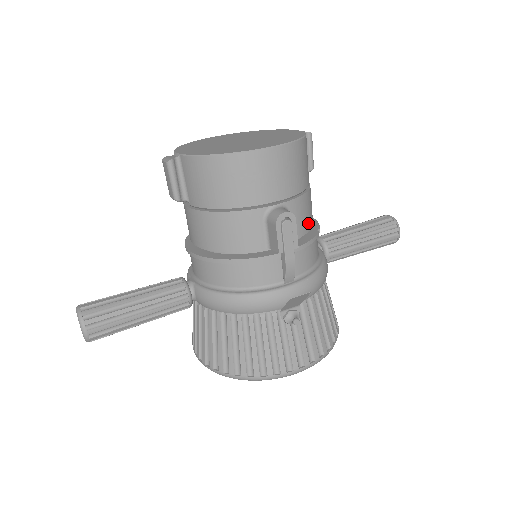
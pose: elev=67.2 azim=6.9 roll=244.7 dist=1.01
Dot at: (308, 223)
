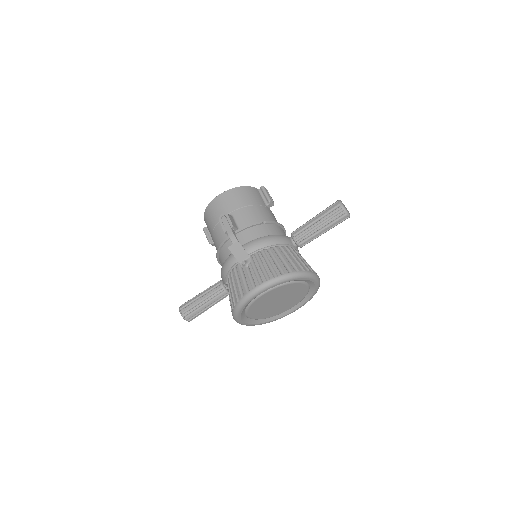
Dot at: (253, 219)
